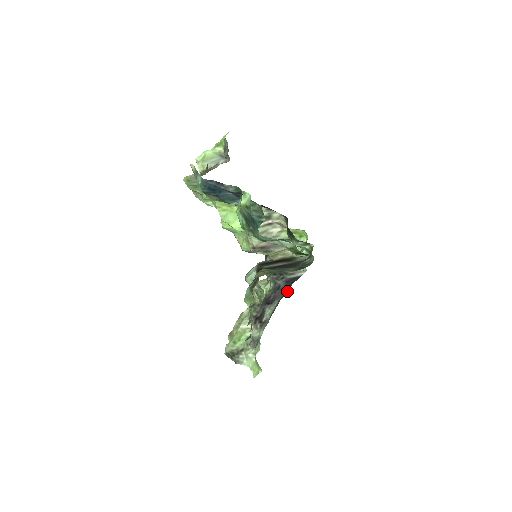
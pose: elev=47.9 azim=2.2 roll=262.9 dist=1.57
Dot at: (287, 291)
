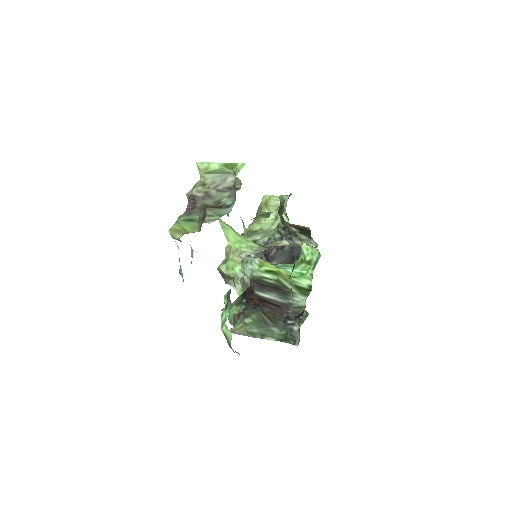
Dot at: (288, 262)
